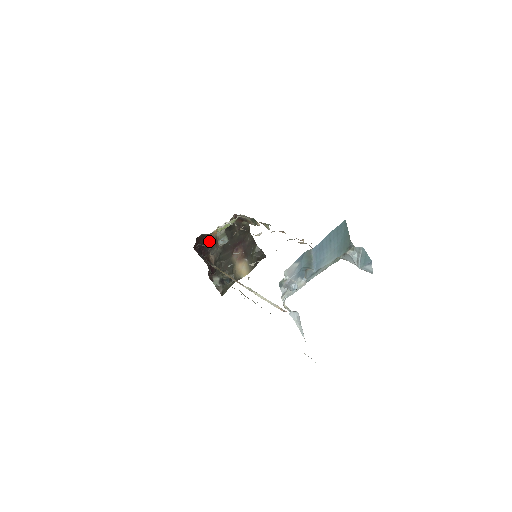
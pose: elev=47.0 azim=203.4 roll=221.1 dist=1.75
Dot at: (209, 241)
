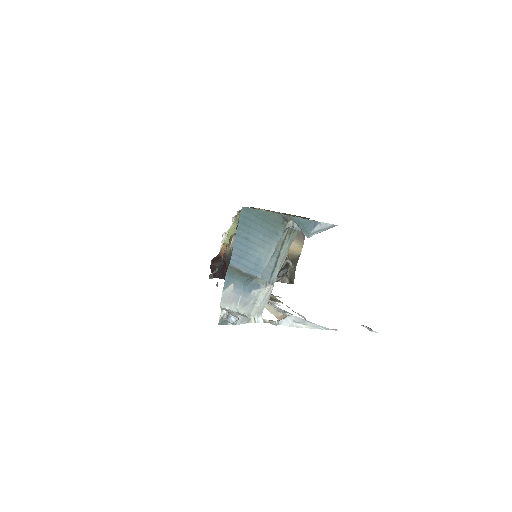
Dot at: (227, 258)
